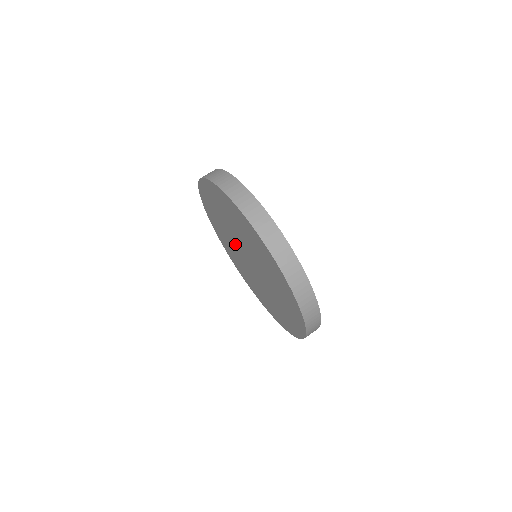
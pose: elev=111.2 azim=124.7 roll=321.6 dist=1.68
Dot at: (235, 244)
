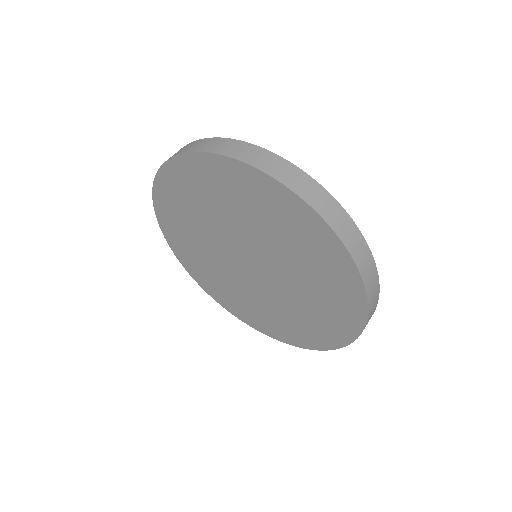
Dot at: (237, 275)
